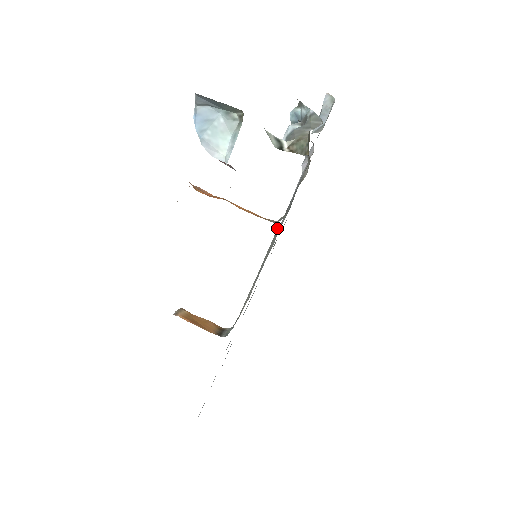
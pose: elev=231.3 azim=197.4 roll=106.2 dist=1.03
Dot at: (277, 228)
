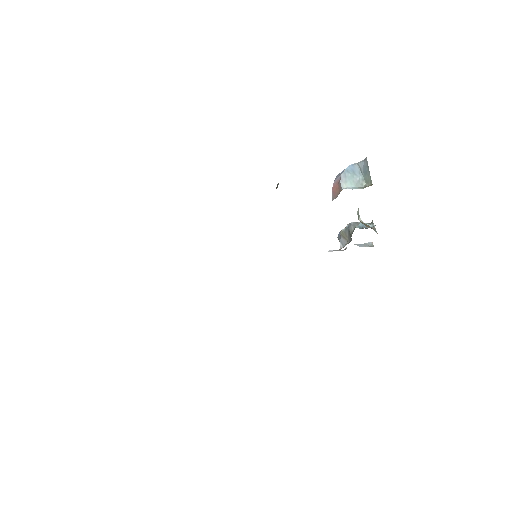
Dot at: occluded
